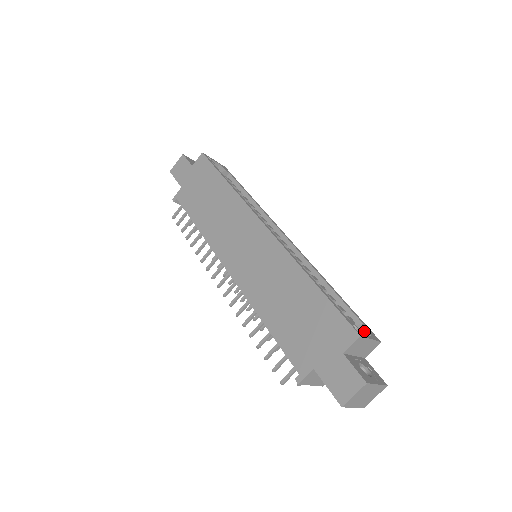
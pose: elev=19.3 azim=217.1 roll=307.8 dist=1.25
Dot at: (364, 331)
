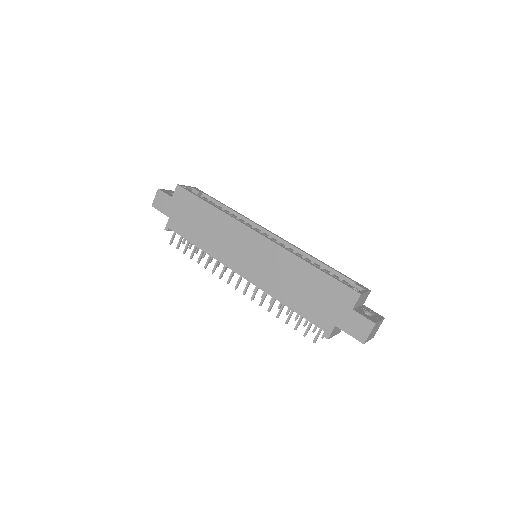
Dot at: (358, 288)
